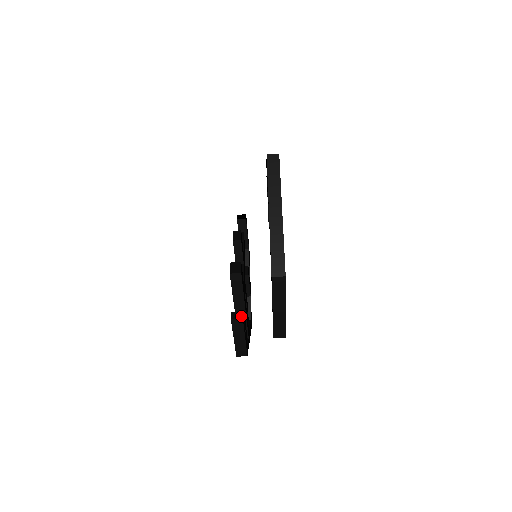
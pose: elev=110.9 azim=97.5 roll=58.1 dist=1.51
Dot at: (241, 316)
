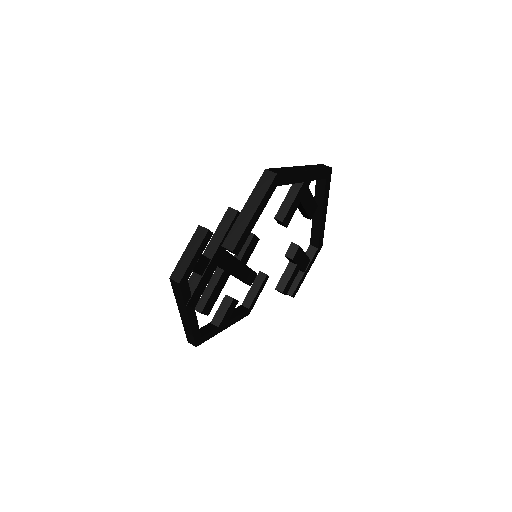
Dot at: (209, 230)
